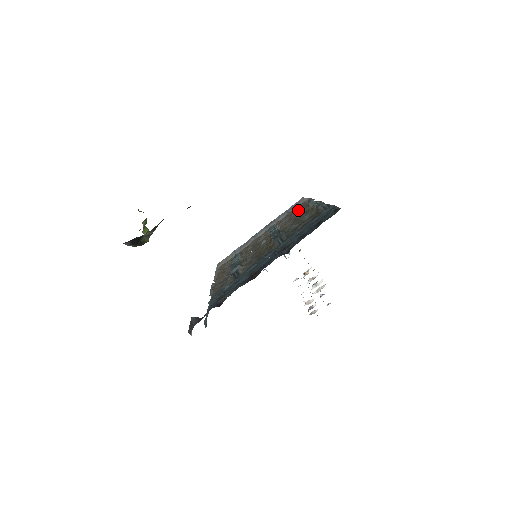
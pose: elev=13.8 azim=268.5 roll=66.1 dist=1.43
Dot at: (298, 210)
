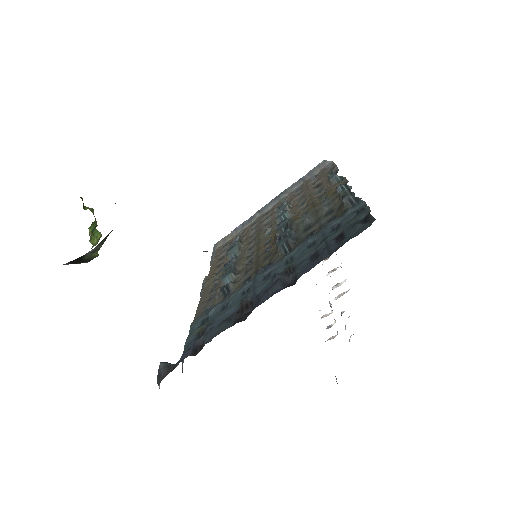
Dot at: (316, 182)
